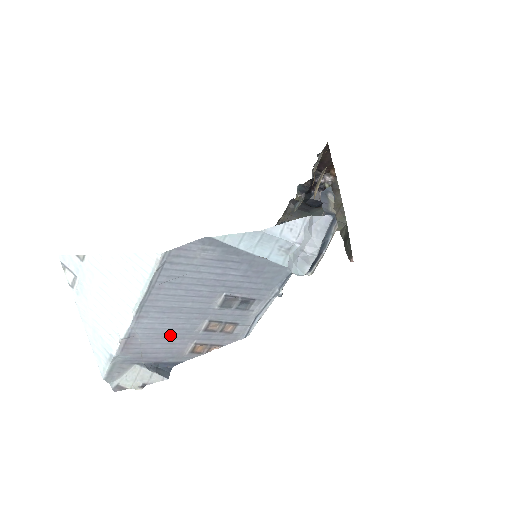
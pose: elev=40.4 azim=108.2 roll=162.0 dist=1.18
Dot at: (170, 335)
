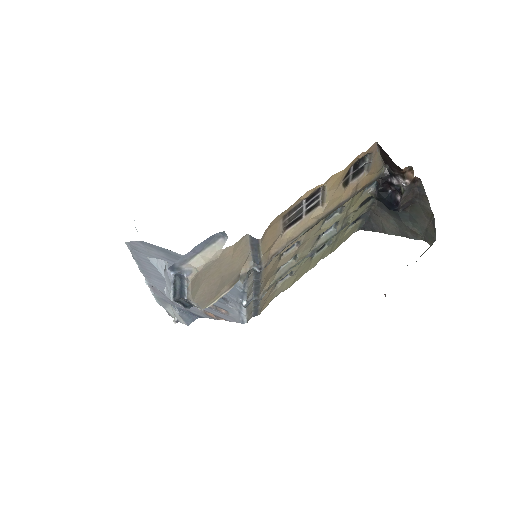
Dot at: occluded
